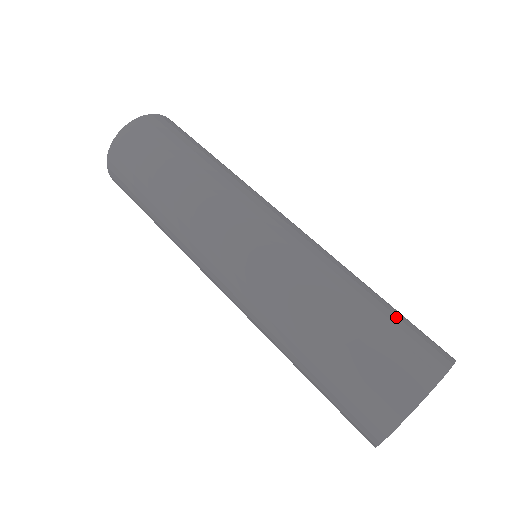
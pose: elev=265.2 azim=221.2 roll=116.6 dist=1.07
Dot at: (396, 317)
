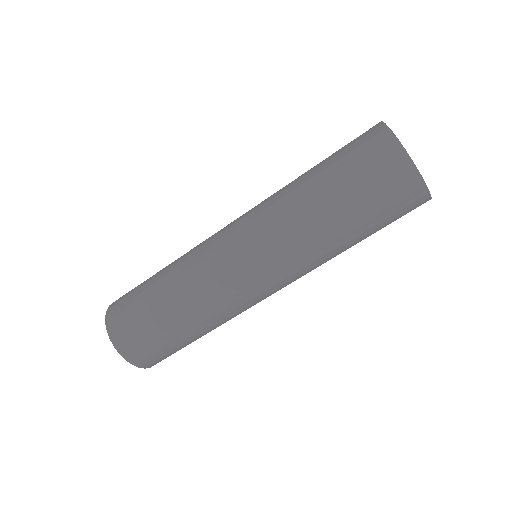
Dot at: occluded
